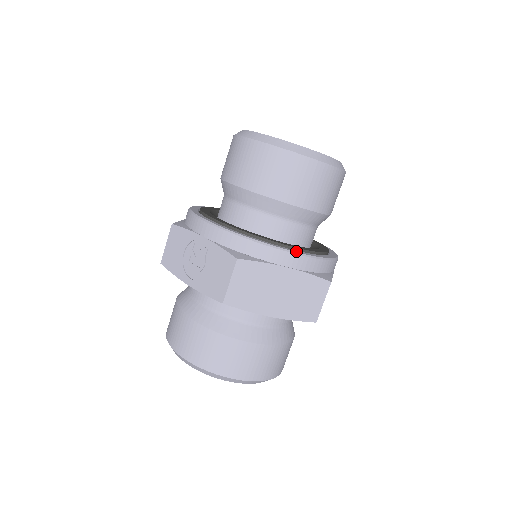
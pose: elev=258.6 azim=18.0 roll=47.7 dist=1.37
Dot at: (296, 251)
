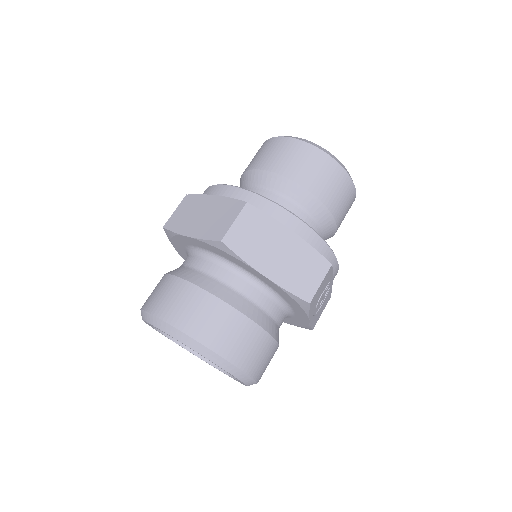
Dot at: occluded
